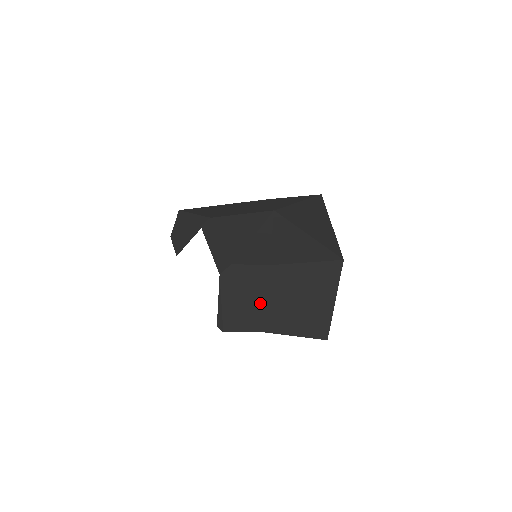
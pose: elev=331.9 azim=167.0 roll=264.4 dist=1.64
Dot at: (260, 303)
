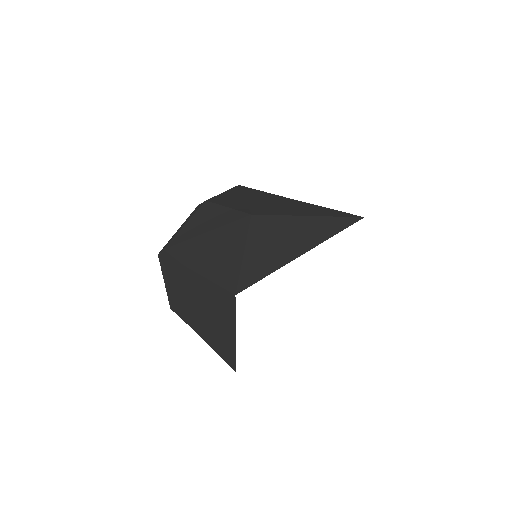
Dot at: (185, 298)
